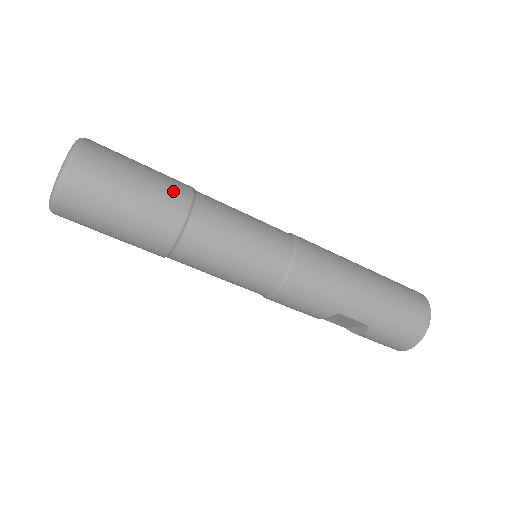
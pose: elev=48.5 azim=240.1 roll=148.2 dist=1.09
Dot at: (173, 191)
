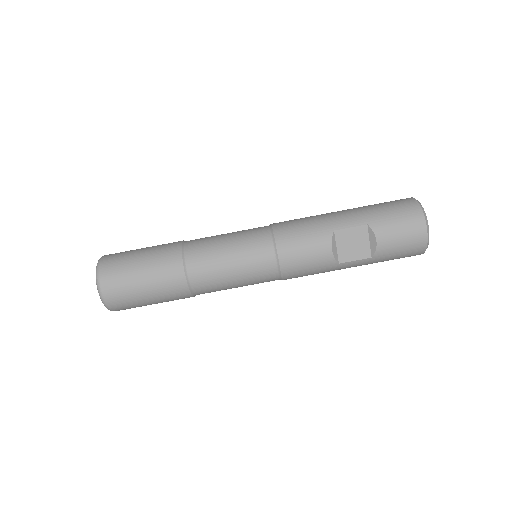
Dot at: occluded
